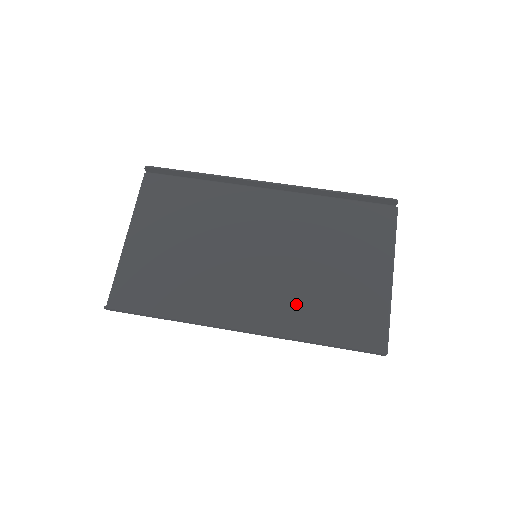
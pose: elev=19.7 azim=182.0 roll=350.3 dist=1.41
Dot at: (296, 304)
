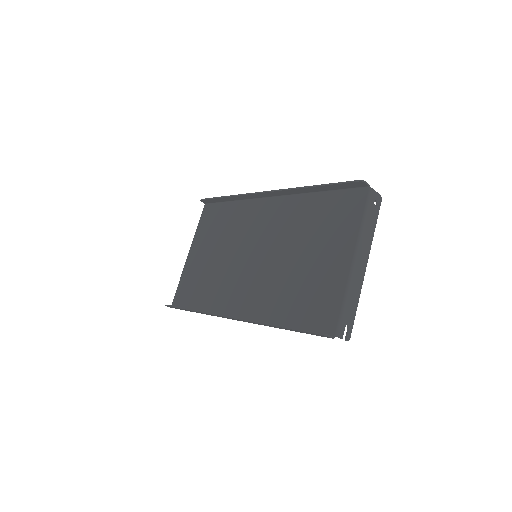
Dot at: (274, 294)
